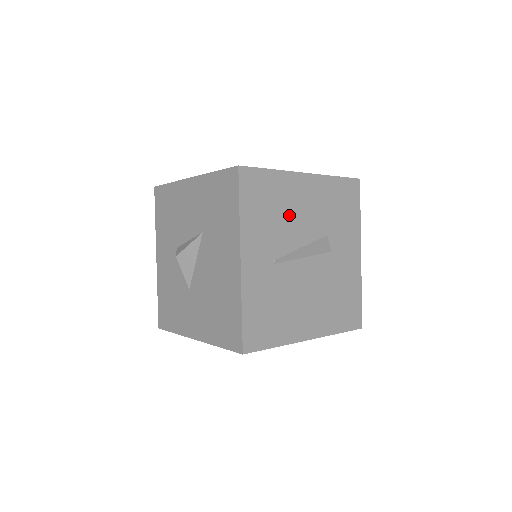
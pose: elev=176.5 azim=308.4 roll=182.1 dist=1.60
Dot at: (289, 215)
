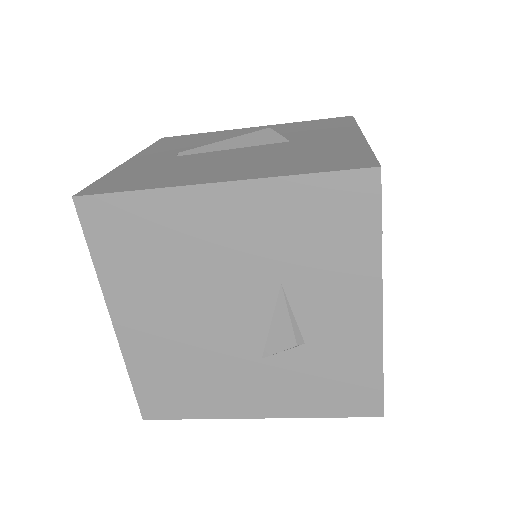
Dot at: (218, 140)
